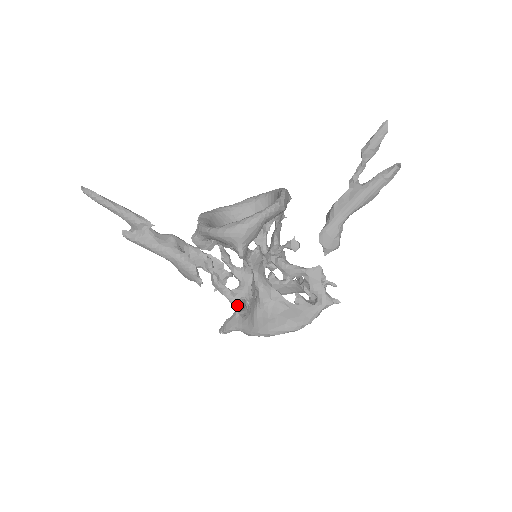
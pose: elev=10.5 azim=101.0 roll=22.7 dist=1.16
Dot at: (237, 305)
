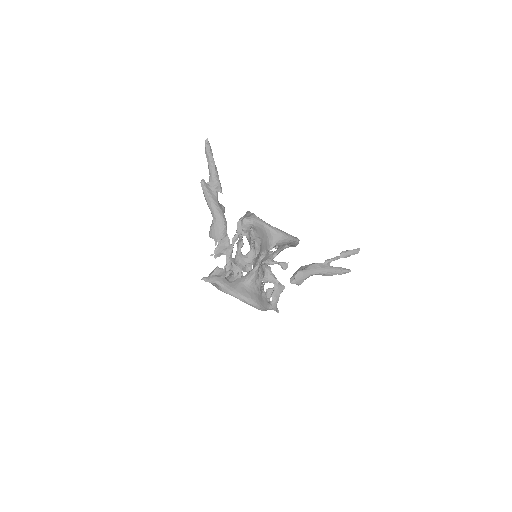
Dot at: (211, 274)
